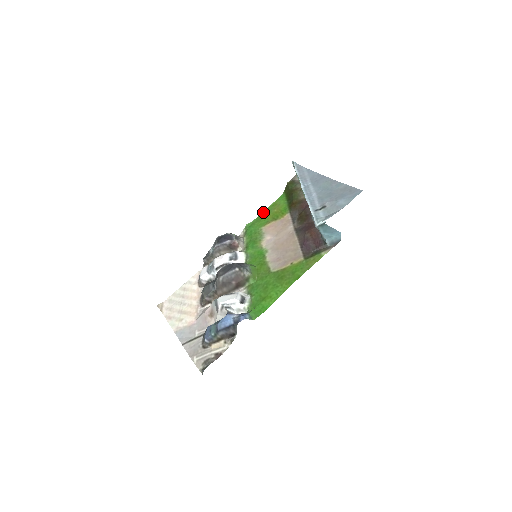
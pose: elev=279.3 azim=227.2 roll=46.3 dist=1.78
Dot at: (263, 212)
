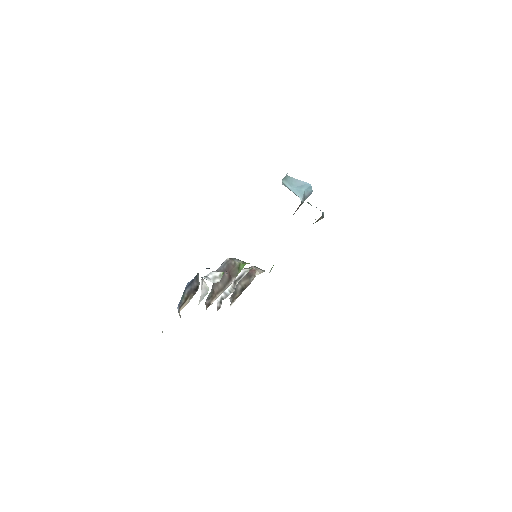
Dot at: occluded
